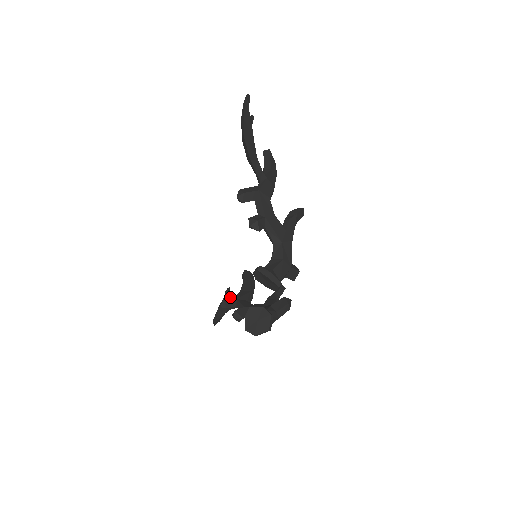
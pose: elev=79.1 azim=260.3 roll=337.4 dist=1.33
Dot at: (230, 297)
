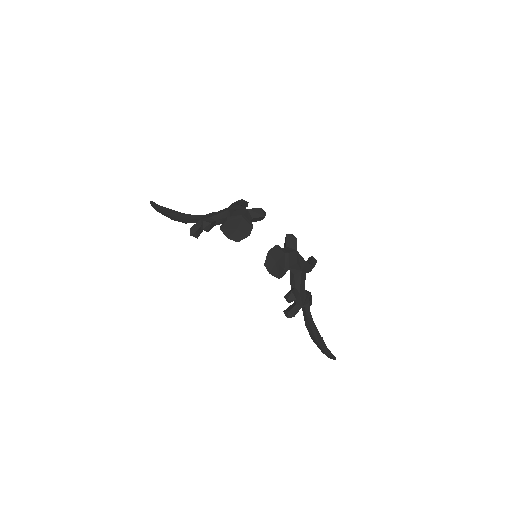
Dot at: occluded
